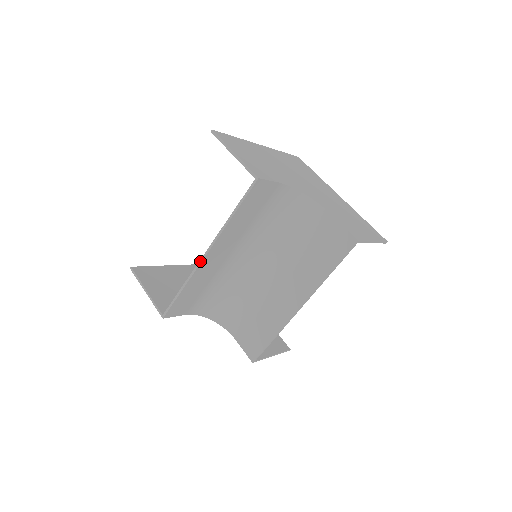
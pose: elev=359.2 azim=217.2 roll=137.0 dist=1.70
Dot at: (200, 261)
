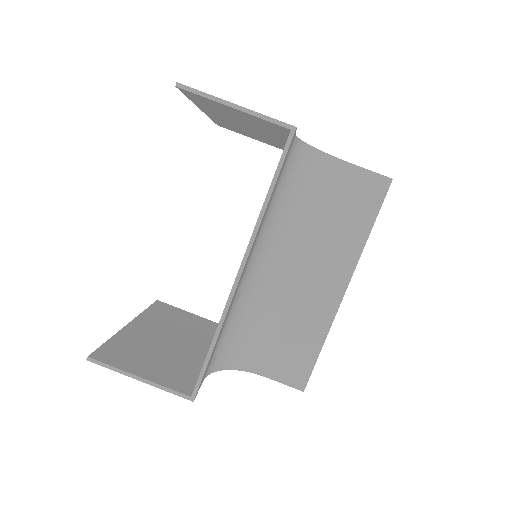
Dot at: (234, 286)
